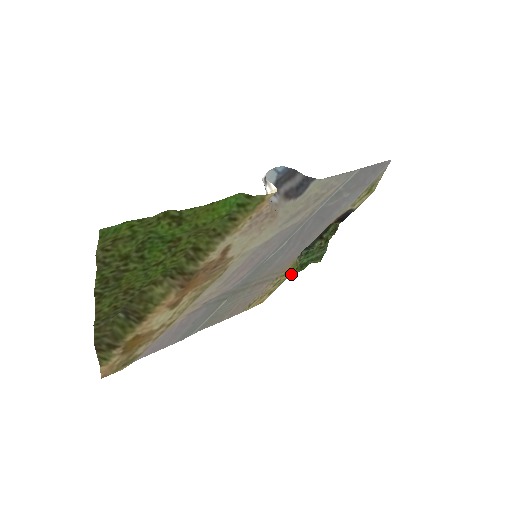
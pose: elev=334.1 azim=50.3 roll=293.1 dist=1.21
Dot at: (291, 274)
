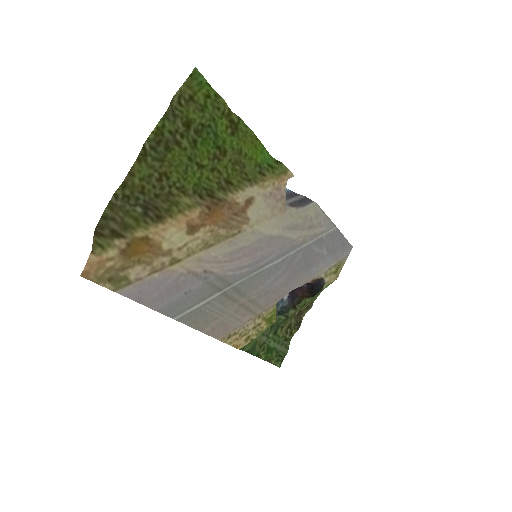
Dot at: (258, 354)
